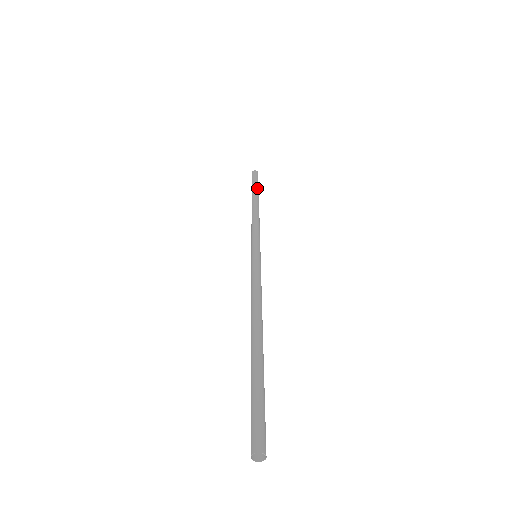
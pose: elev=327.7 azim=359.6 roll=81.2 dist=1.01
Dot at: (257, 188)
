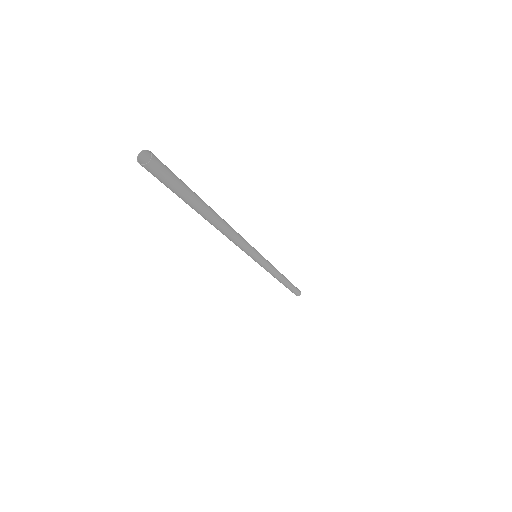
Dot at: occluded
